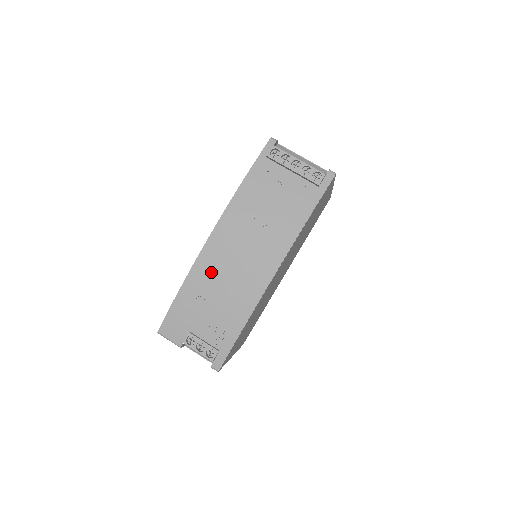
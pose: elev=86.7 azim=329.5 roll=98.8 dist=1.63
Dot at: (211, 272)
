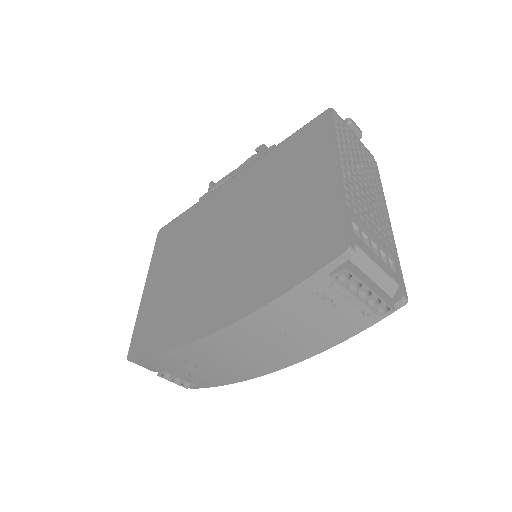
Dot at: (206, 354)
